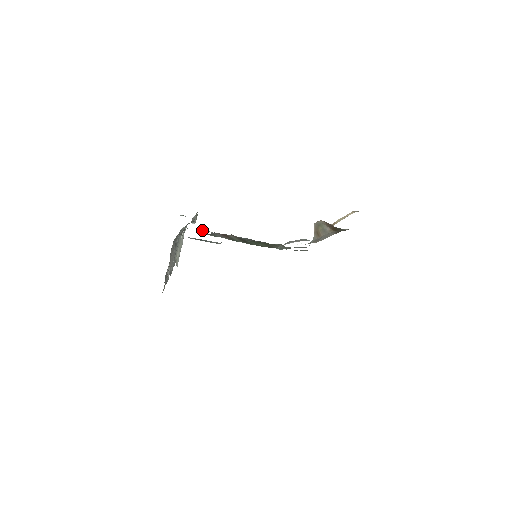
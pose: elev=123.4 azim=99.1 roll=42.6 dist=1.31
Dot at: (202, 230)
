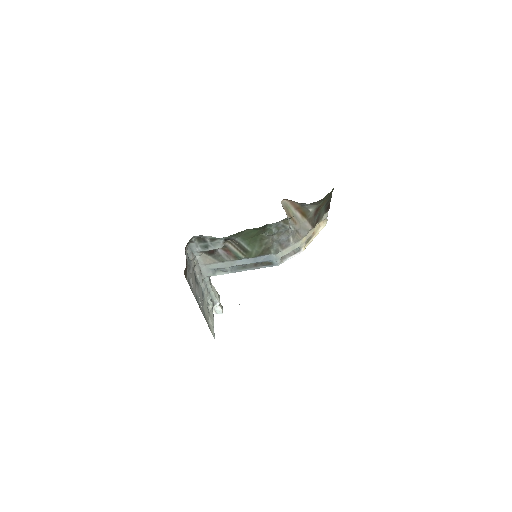
Dot at: occluded
